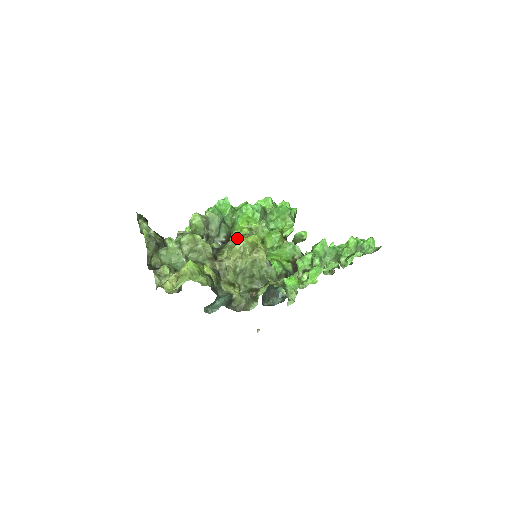
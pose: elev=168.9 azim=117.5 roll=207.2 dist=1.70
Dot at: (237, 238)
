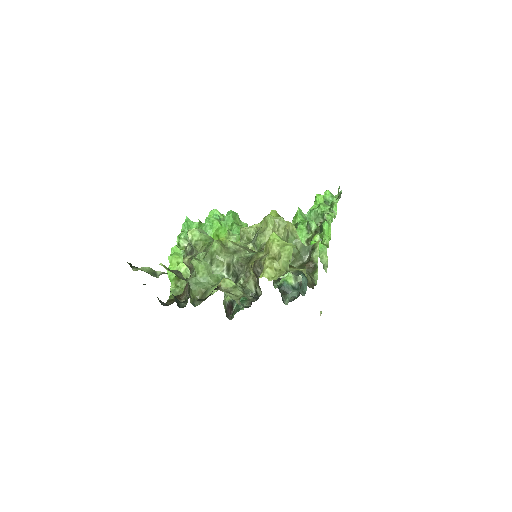
Dot at: (247, 232)
